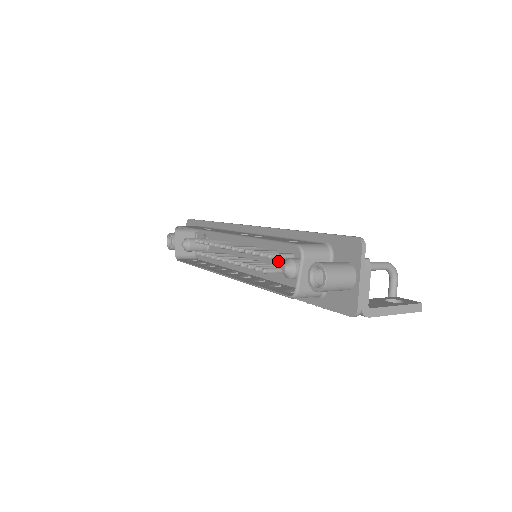
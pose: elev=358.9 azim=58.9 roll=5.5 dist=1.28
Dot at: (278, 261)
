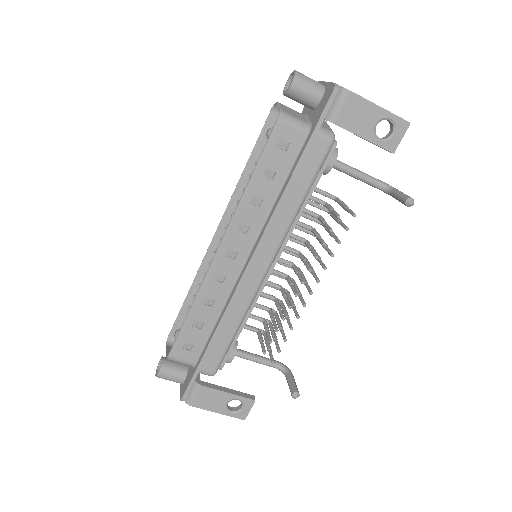
Dot at: occluded
